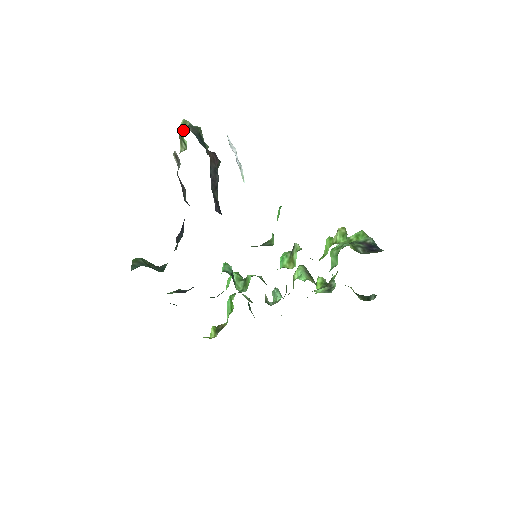
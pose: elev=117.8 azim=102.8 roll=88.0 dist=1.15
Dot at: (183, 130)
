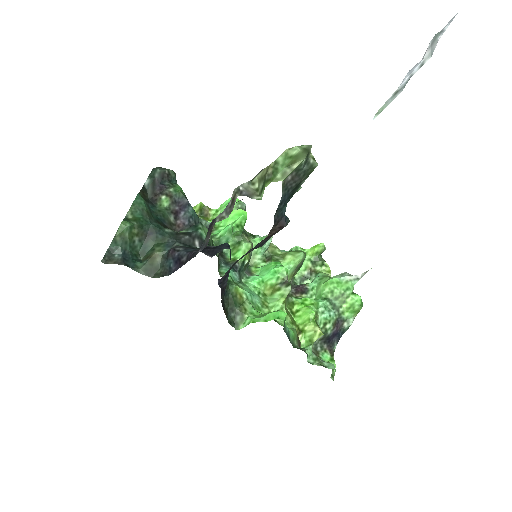
Dot at: (276, 177)
